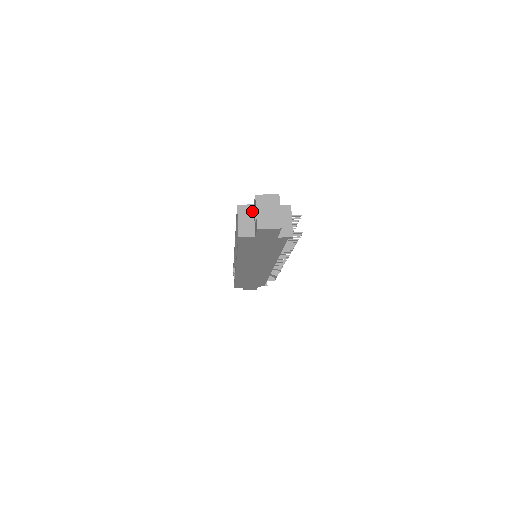
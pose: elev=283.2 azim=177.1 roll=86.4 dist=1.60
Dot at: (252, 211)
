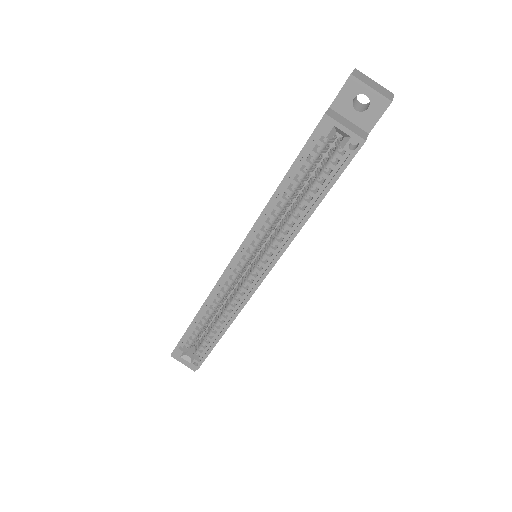
Dot at: (337, 113)
